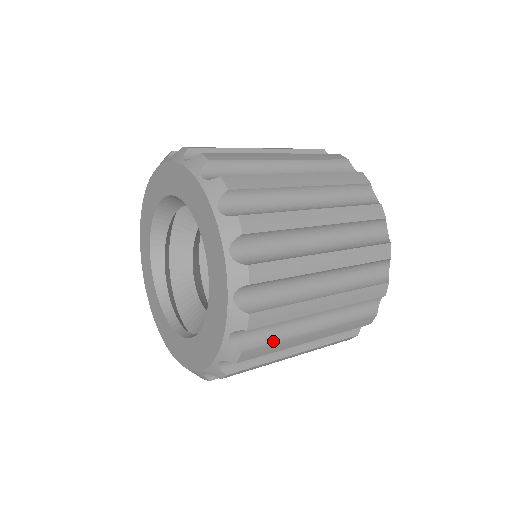
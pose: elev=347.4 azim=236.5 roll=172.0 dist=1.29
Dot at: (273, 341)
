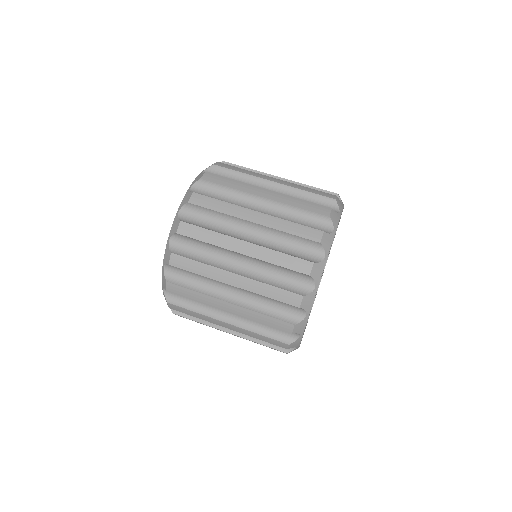
Dot at: (192, 309)
